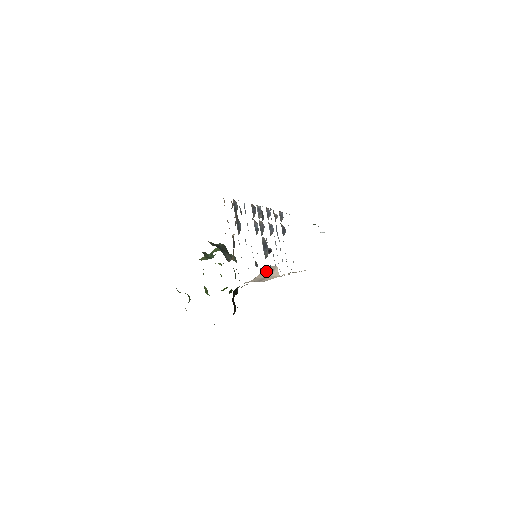
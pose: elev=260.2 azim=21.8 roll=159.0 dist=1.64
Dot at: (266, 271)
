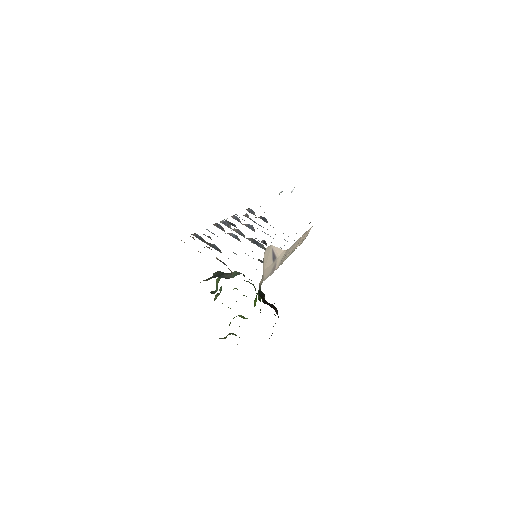
Dot at: (267, 257)
